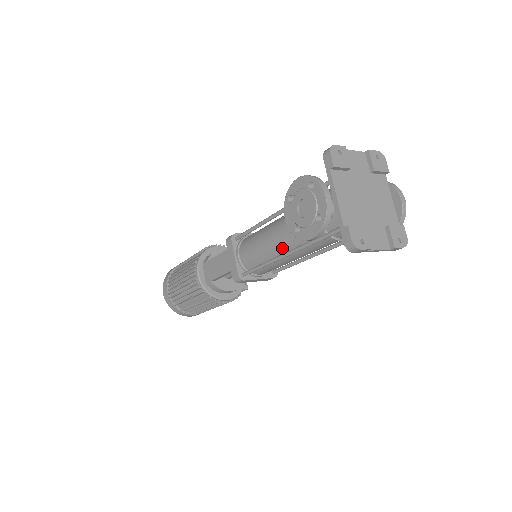
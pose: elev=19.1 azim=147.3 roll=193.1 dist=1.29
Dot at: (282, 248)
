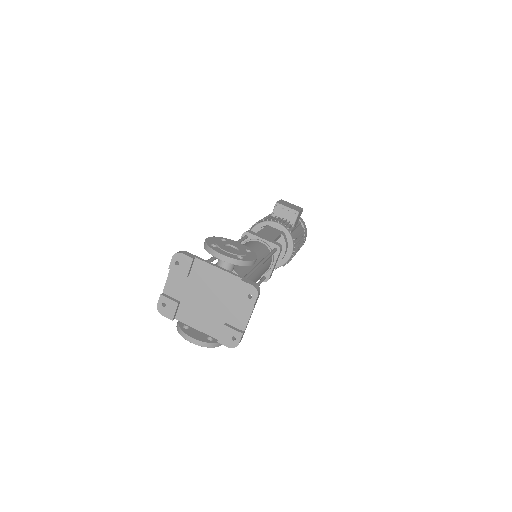
Dot at: occluded
